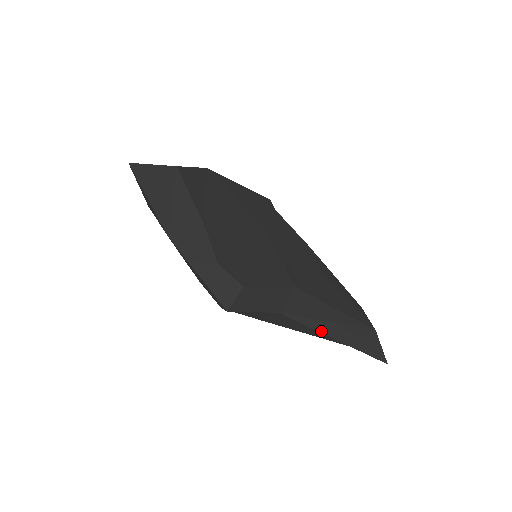
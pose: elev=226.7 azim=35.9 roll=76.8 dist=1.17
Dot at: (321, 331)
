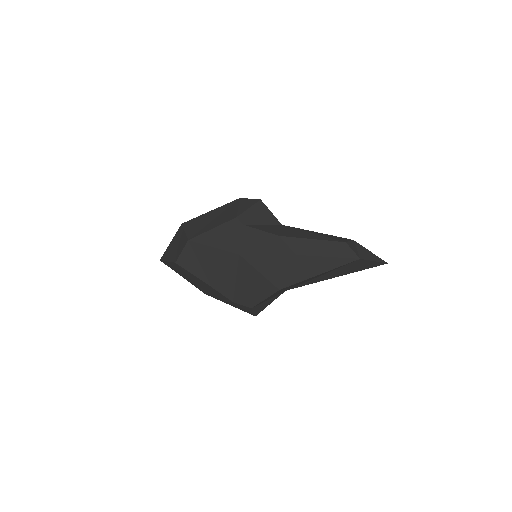
Dot at: occluded
